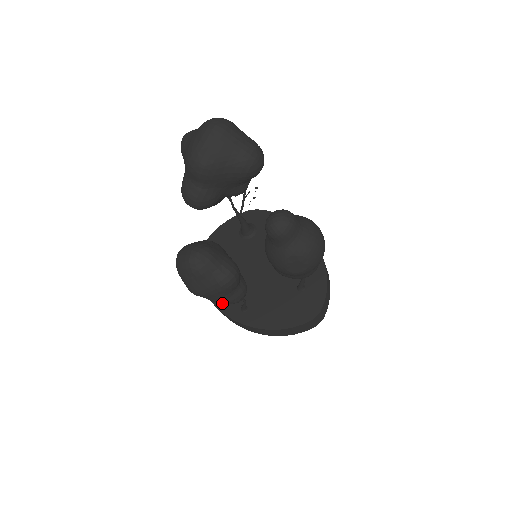
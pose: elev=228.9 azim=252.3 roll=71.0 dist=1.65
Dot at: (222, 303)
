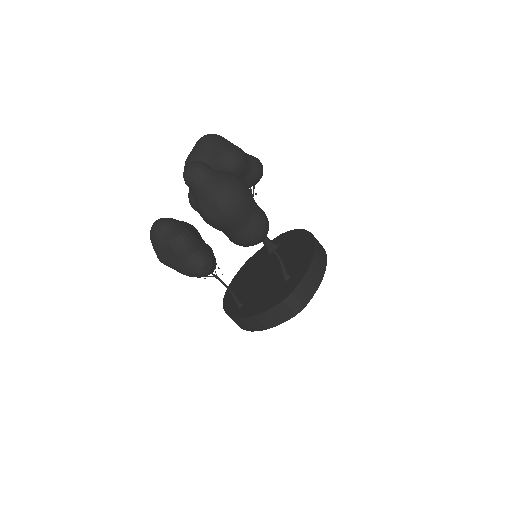
Dot at: (229, 305)
